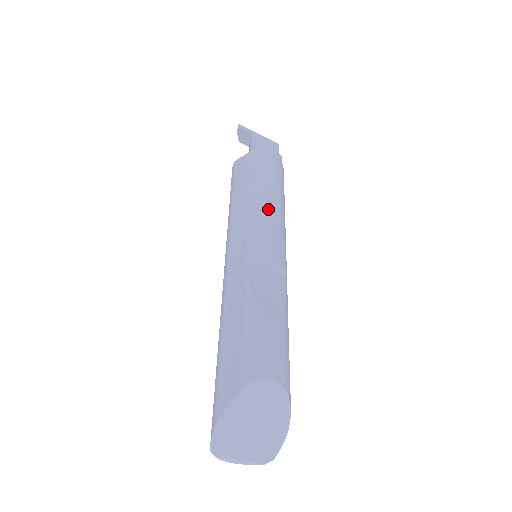
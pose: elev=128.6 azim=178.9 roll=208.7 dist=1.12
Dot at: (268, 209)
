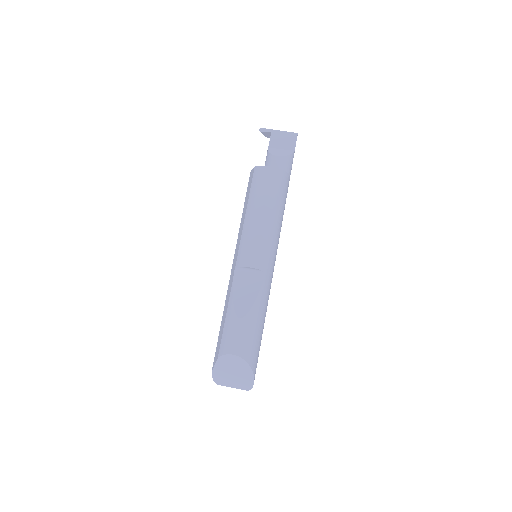
Dot at: (255, 226)
